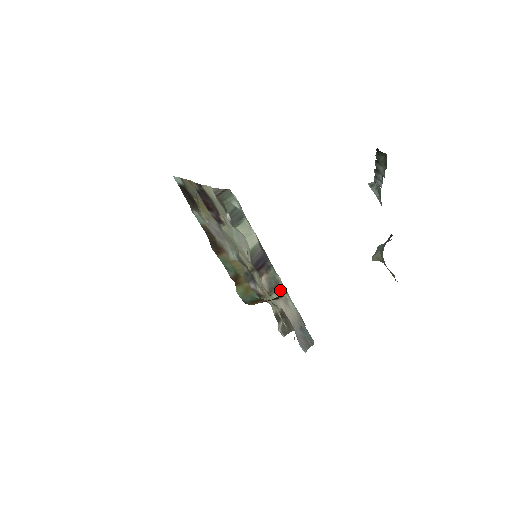
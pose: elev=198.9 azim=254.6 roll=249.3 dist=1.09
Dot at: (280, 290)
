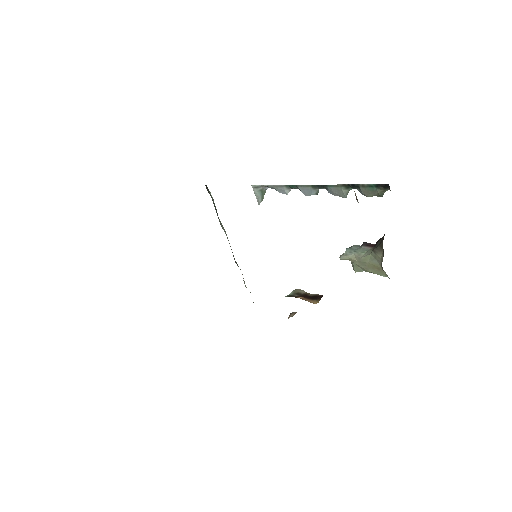
Dot at: occluded
